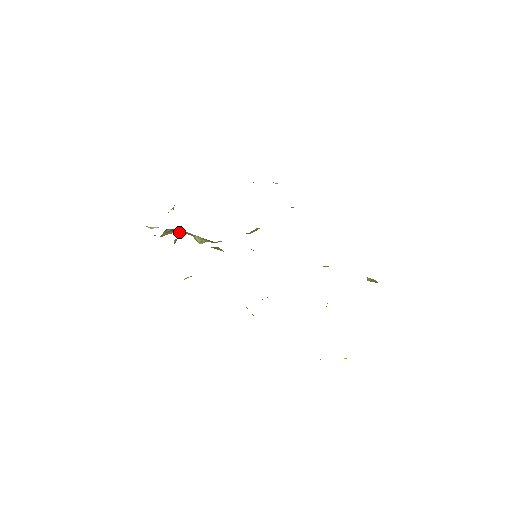
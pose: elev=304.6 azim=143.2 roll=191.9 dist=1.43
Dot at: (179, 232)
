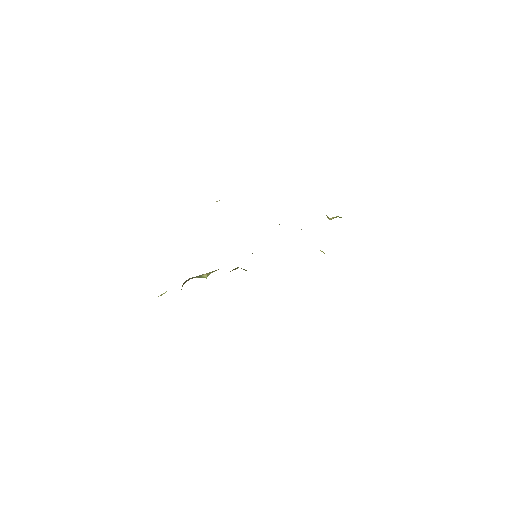
Dot at: occluded
